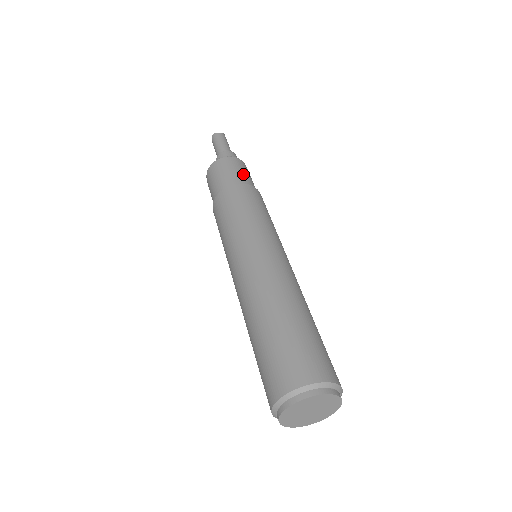
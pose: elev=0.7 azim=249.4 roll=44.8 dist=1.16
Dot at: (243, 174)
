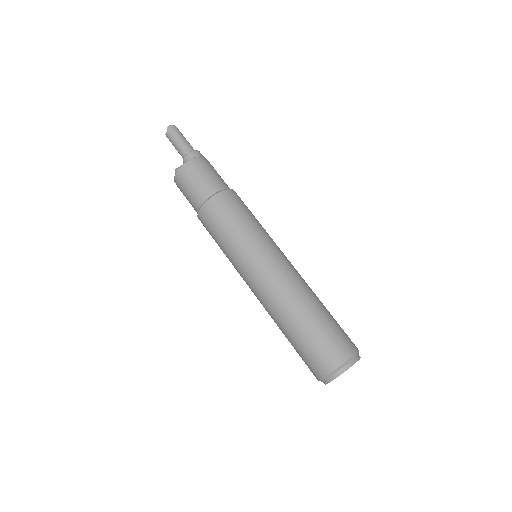
Dot at: occluded
